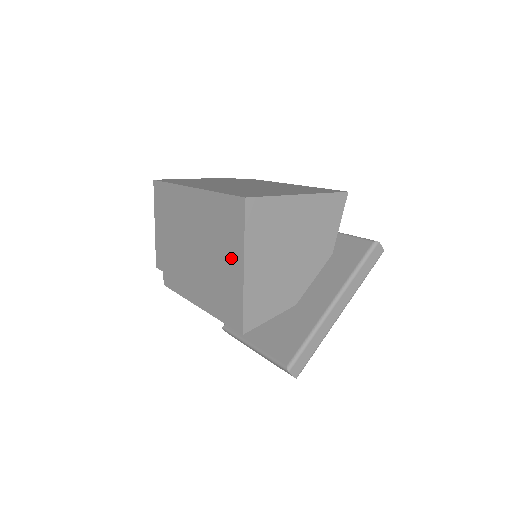
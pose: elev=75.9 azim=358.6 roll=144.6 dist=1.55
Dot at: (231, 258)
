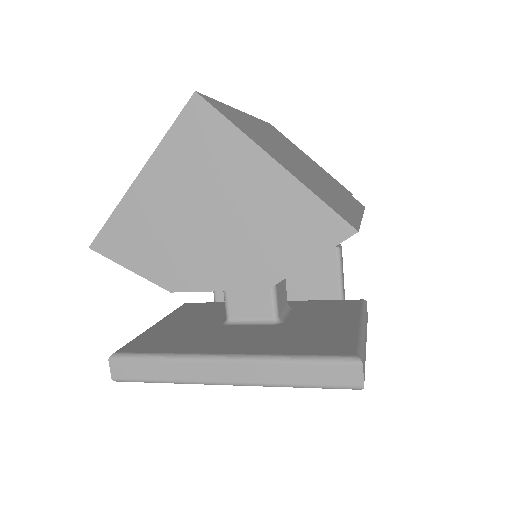
Dot at: occluded
